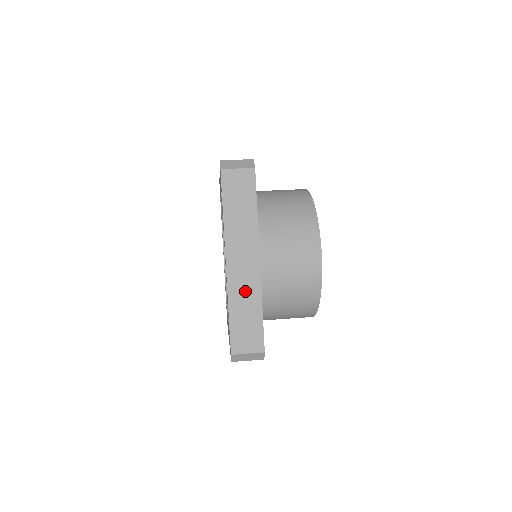
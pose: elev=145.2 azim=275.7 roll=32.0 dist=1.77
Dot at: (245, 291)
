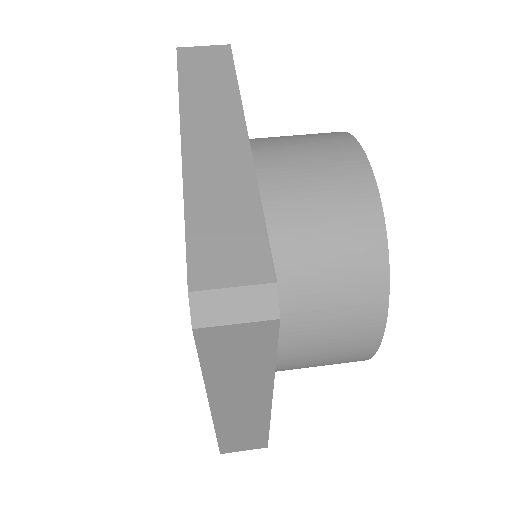
Dot at: (243, 423)
